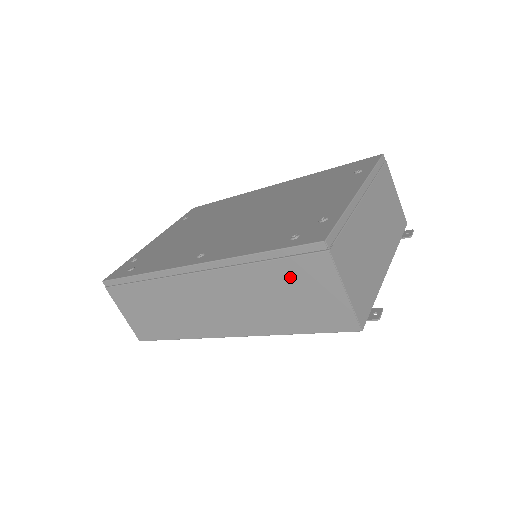
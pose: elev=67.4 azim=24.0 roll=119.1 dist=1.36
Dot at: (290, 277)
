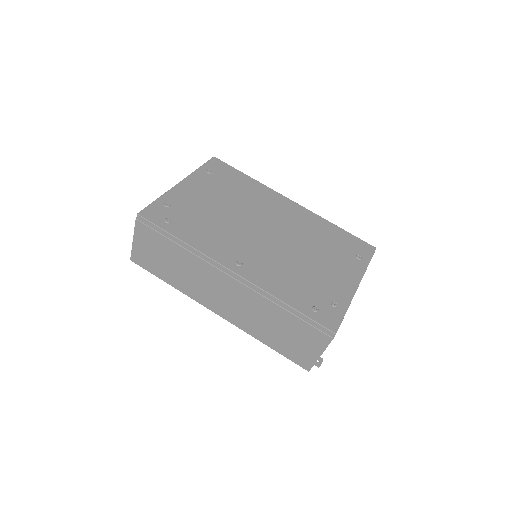
Dot at: (296, 328)
